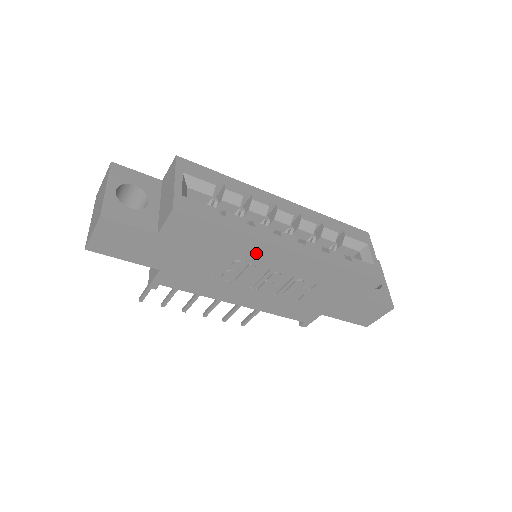
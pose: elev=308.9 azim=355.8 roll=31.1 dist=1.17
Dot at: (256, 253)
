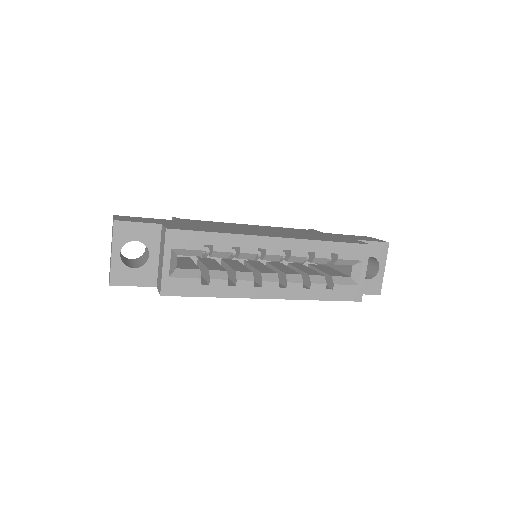
Dot at: occluded
